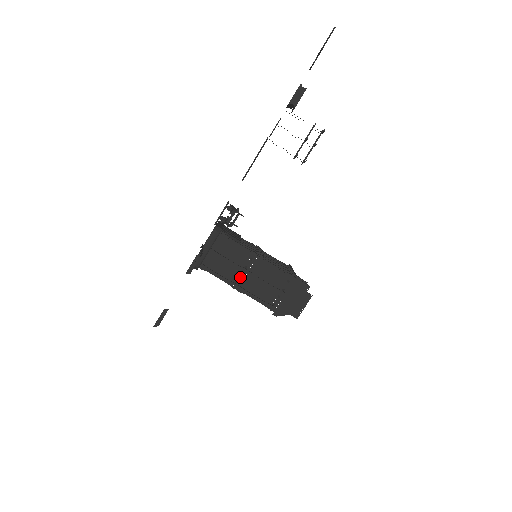
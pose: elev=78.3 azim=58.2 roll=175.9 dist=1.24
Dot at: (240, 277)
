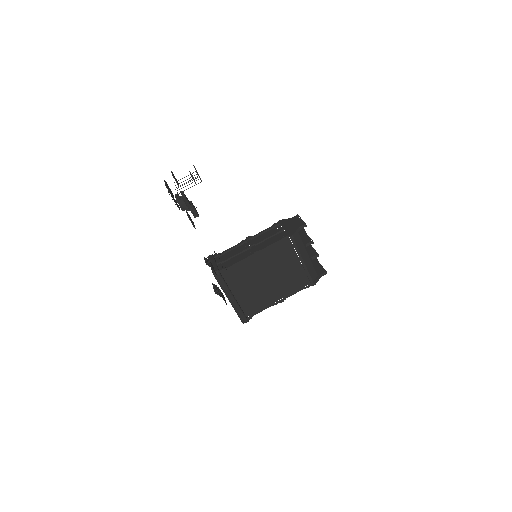
Dot at: (248, 251)
